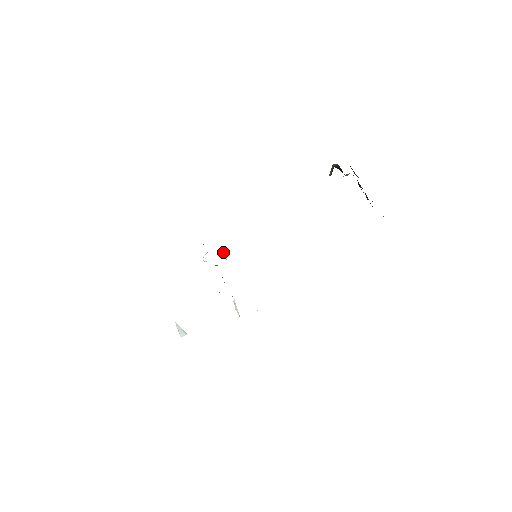
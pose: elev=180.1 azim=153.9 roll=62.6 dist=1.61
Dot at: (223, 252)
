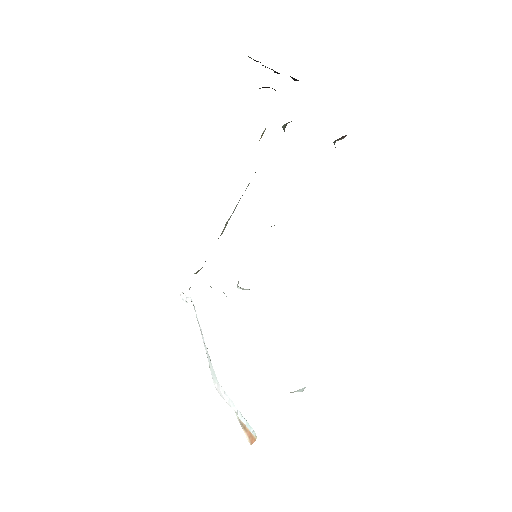
Dot at: occluded
